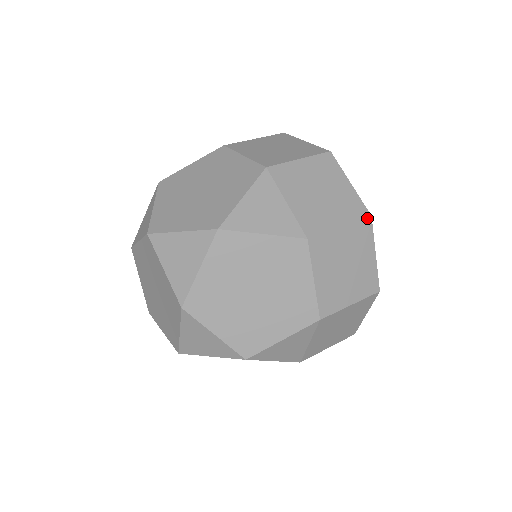
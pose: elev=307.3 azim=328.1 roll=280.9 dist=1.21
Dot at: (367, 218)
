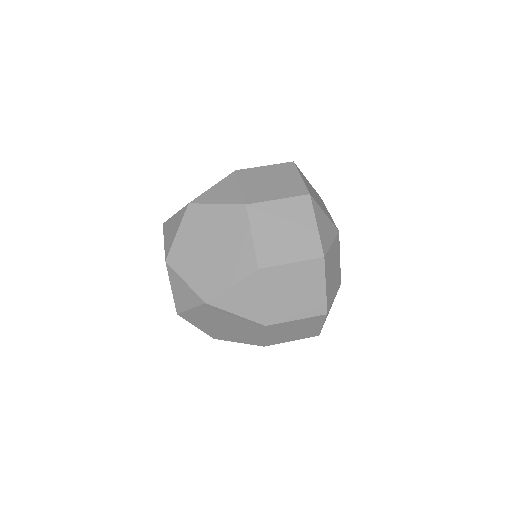
Dot at: (323, 315)
